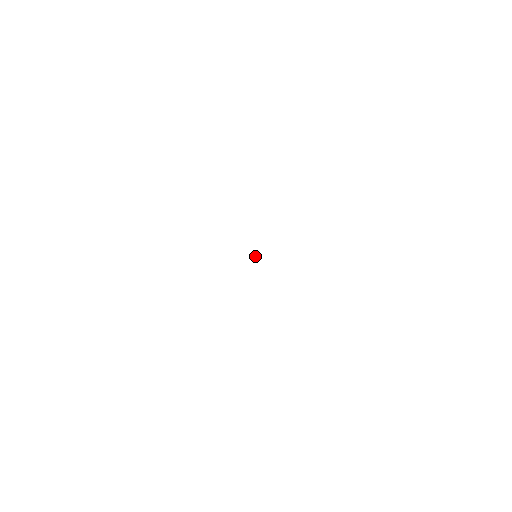
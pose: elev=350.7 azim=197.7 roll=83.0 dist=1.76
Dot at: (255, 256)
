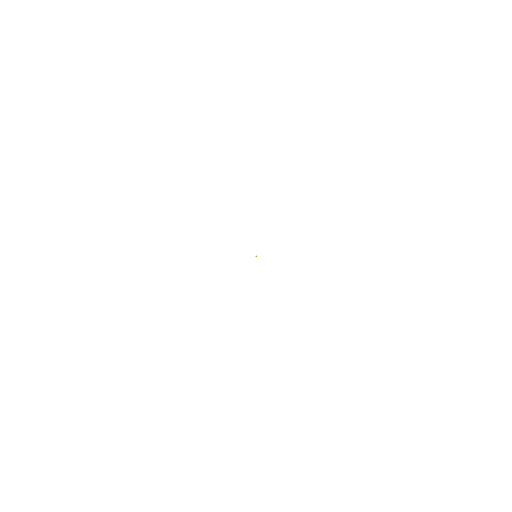
Dot at: occluded
